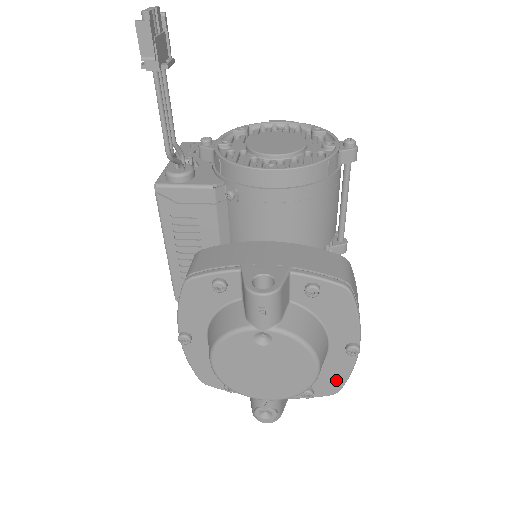
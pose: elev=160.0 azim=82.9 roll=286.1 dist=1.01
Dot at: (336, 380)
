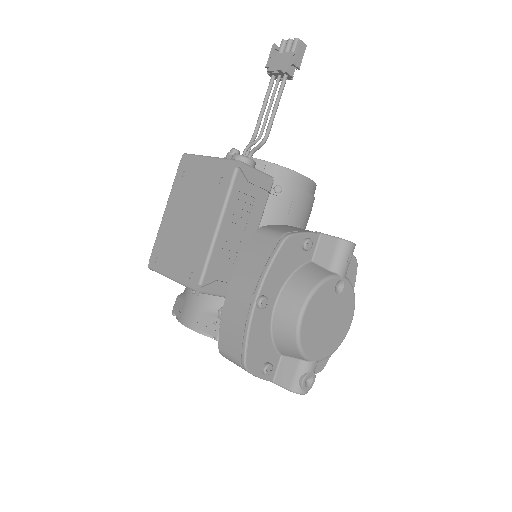
Dot at: occluded
